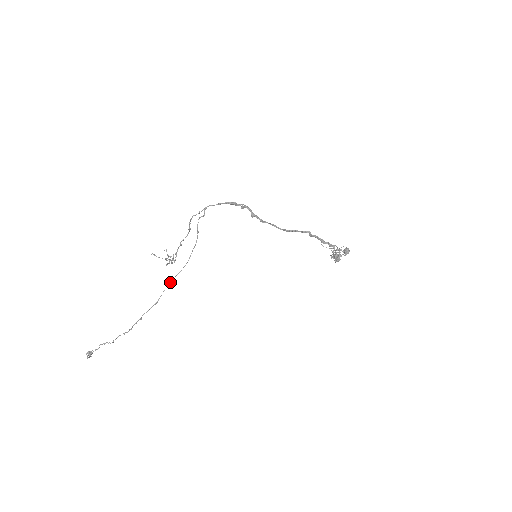
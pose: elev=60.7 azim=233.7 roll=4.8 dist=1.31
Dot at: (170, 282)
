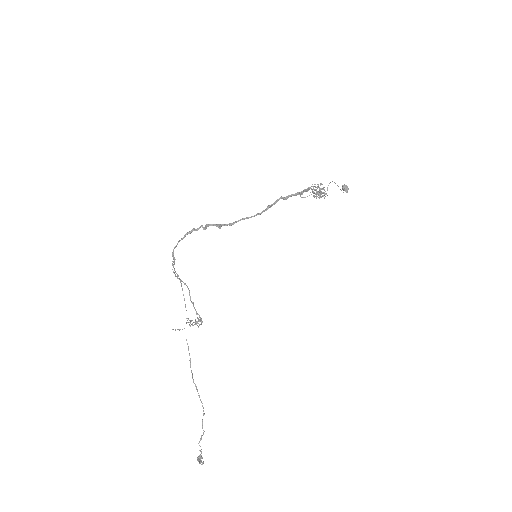
Dot at: occluded
